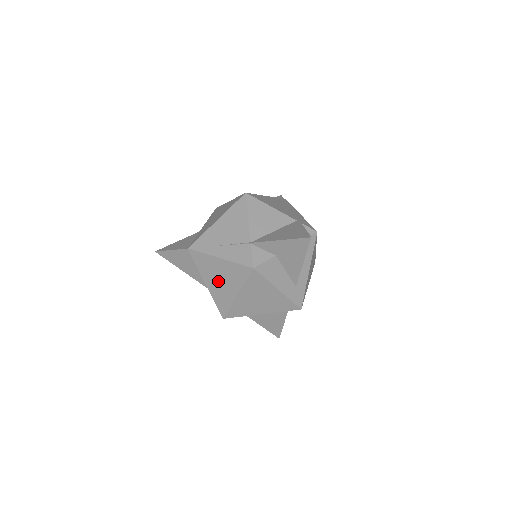
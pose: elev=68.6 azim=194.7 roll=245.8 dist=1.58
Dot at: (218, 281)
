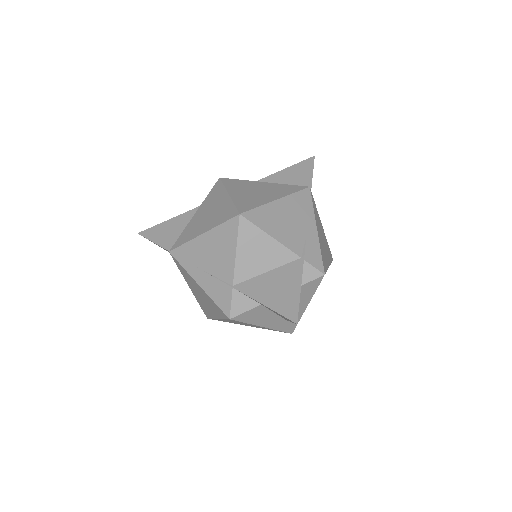
Dot at: (199, 296)
